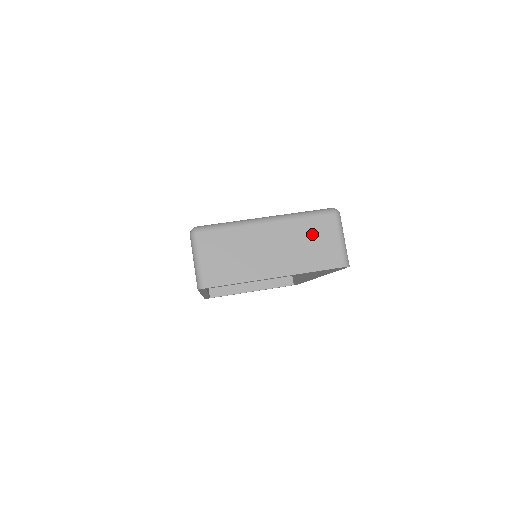
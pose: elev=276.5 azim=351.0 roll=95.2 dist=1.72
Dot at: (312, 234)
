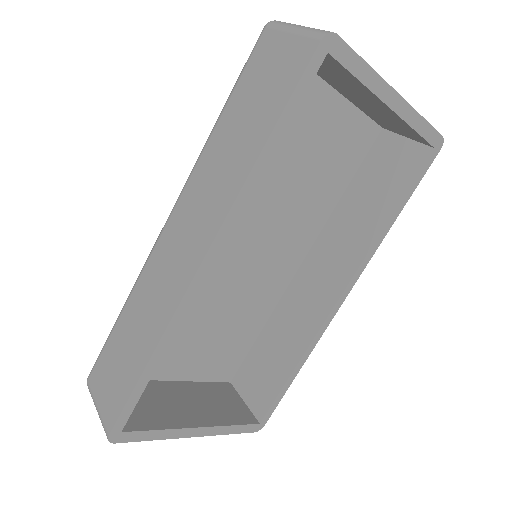
Dot at: occluded
